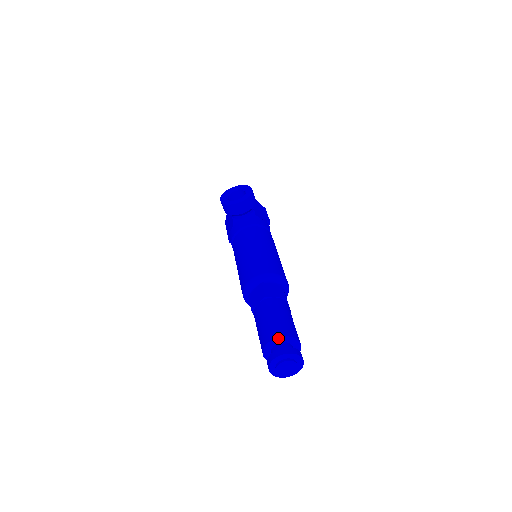
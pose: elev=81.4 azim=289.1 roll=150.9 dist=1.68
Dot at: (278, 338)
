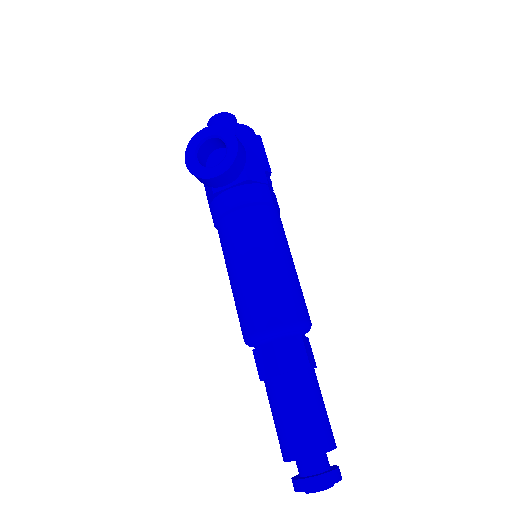
Dot at: (305, 458)
